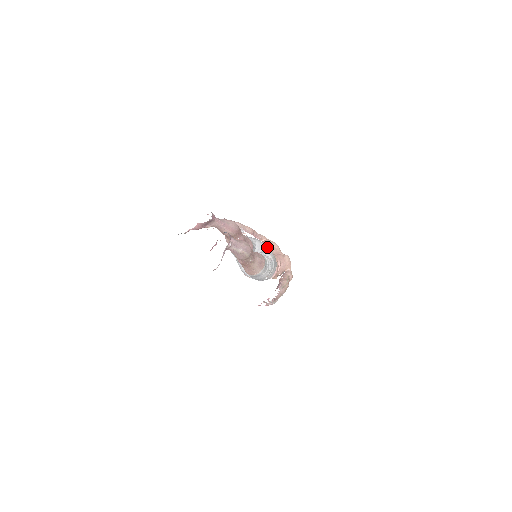
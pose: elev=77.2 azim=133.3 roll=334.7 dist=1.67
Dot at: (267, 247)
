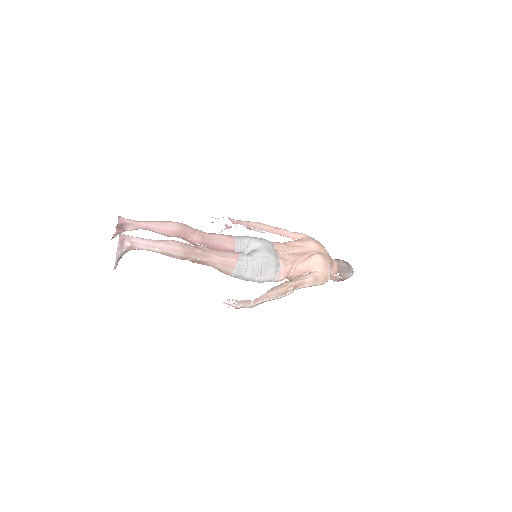
Dot at: (289, 246)
